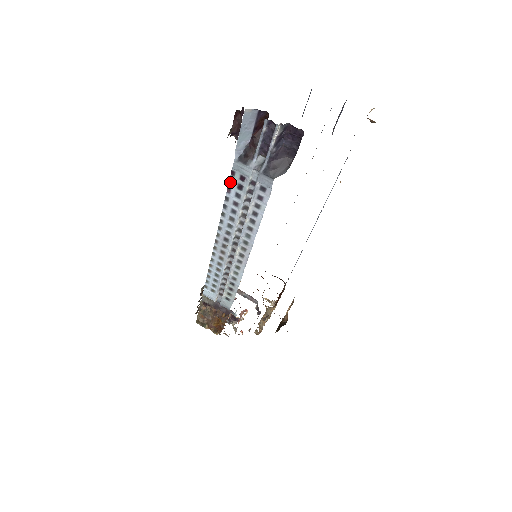
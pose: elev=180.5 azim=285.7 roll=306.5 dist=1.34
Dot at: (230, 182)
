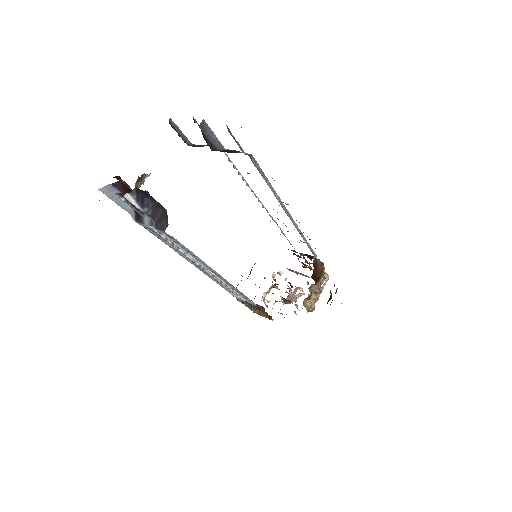
Dot at: (152, 233)
